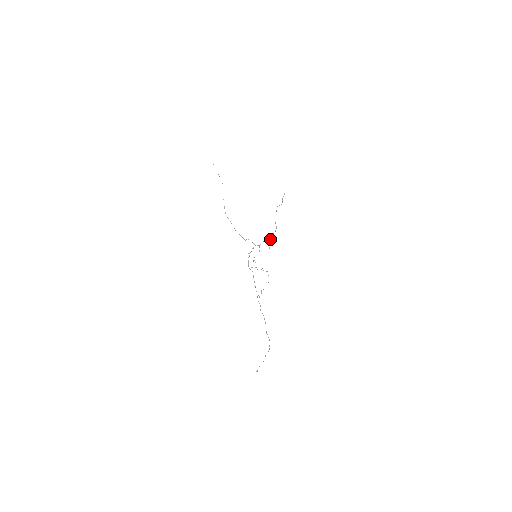
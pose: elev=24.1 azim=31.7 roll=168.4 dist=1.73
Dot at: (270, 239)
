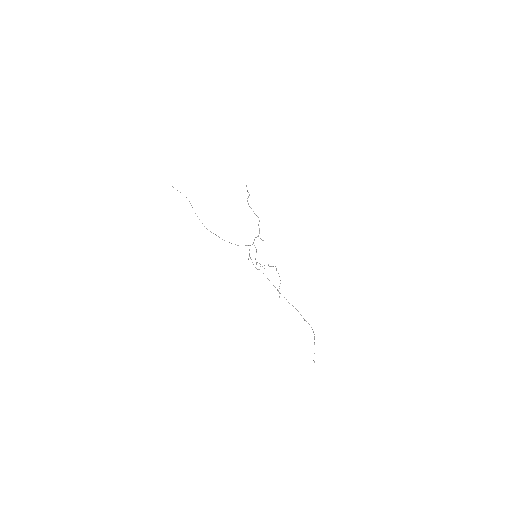
Dot at: (259, 232)
